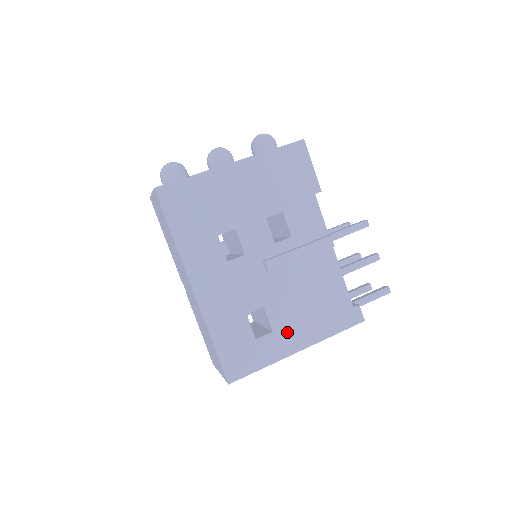
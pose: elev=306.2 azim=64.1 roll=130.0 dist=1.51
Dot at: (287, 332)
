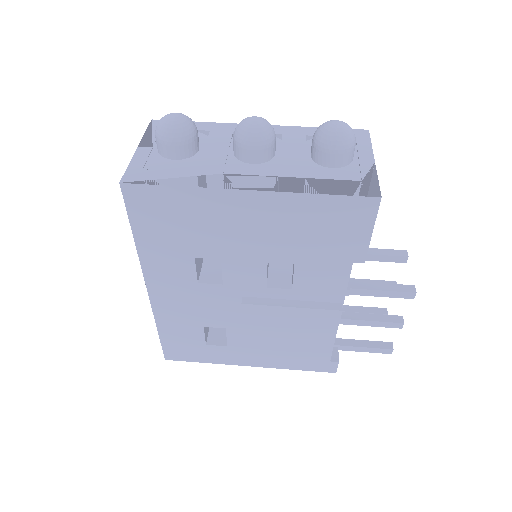
Dot at: (243, 351)
